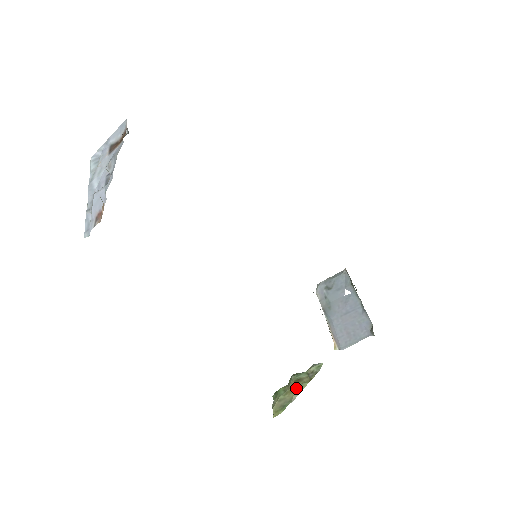
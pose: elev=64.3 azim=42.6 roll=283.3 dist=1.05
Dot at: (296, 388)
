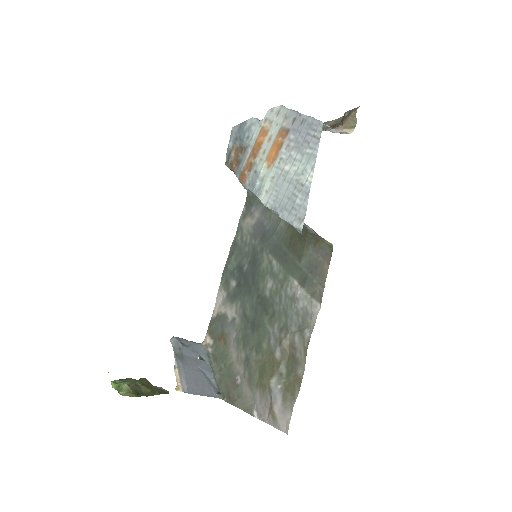
Dot at: (152, 388)
